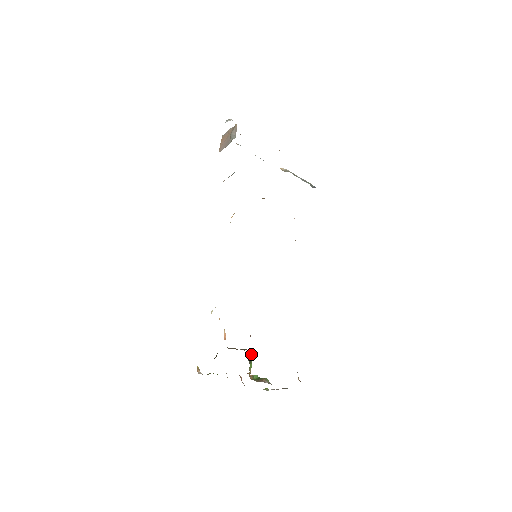
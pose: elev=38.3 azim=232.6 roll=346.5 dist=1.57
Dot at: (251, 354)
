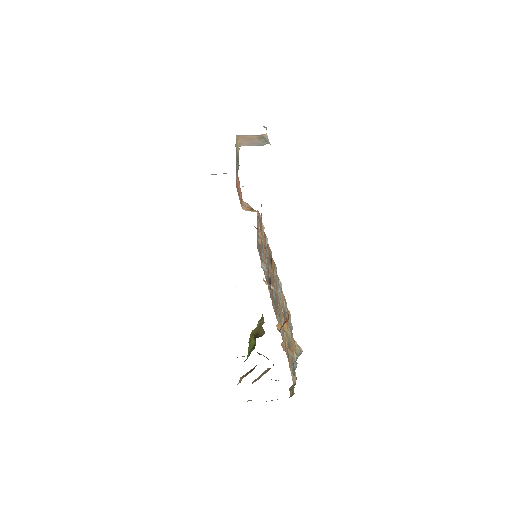
Dot at: occluded
